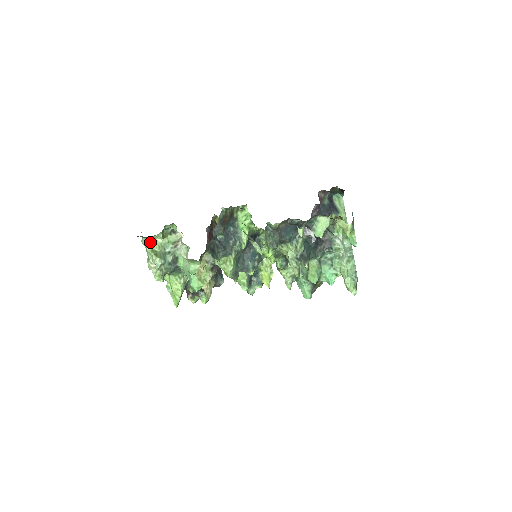
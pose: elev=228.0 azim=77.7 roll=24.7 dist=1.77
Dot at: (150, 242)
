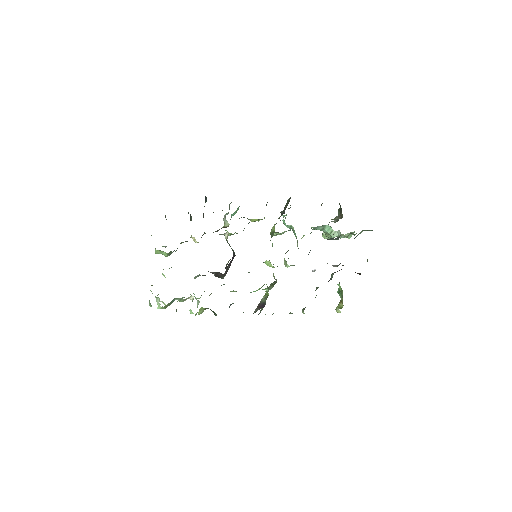
Dot at: (160, 308)
